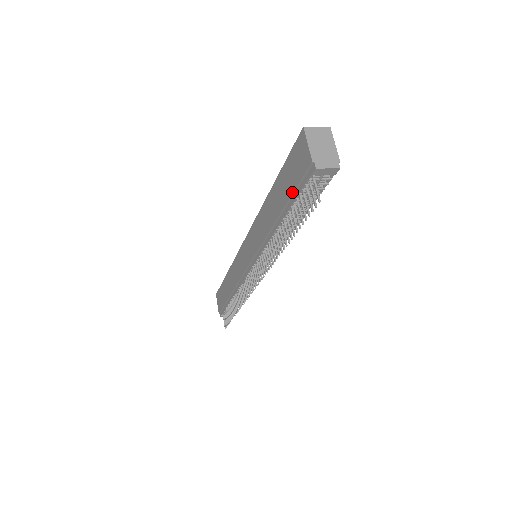
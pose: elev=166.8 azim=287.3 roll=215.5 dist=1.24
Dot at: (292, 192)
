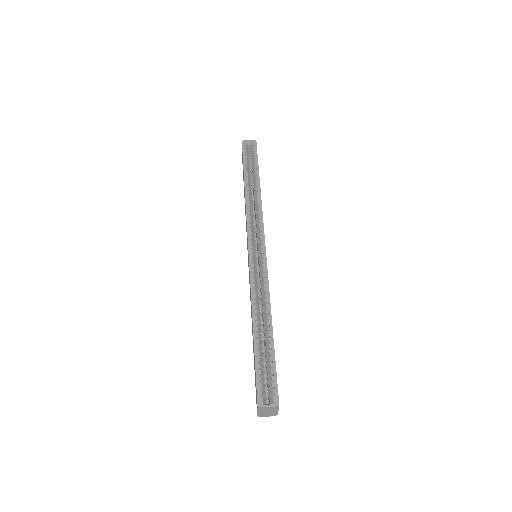
Dot at: occluded
